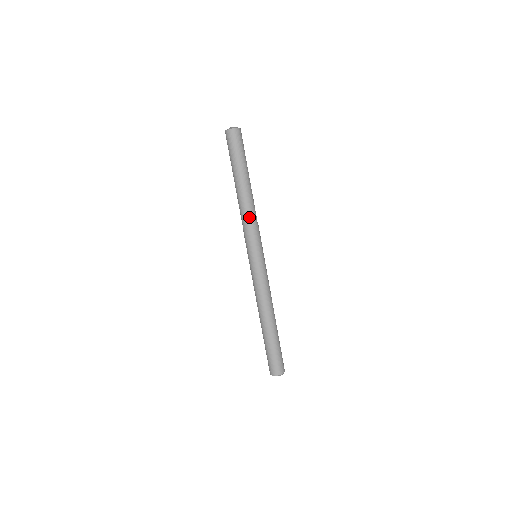
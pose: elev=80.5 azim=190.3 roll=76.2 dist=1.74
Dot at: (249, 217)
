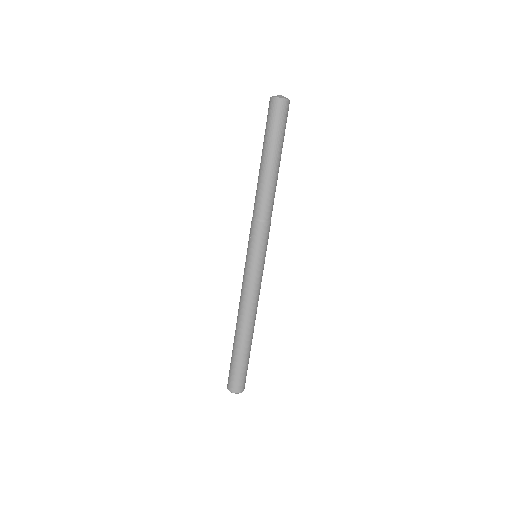
Dot at: (269, 211)
